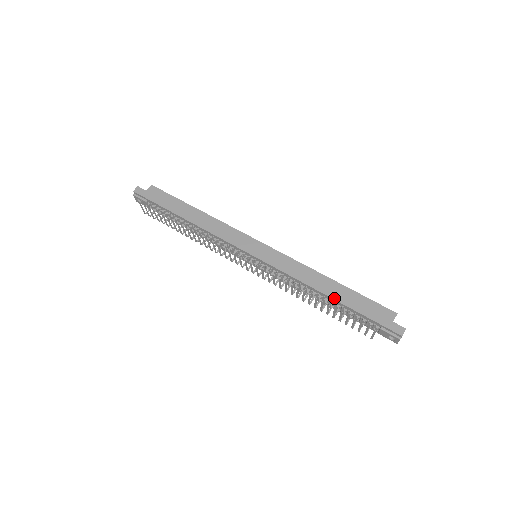
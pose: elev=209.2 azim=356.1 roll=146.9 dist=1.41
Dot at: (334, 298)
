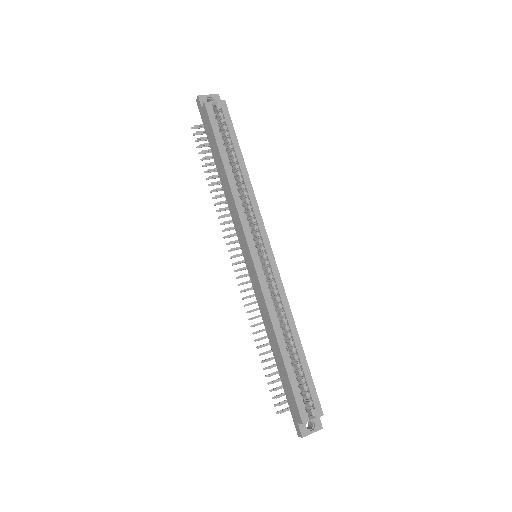
Dot at: (275, 358)
